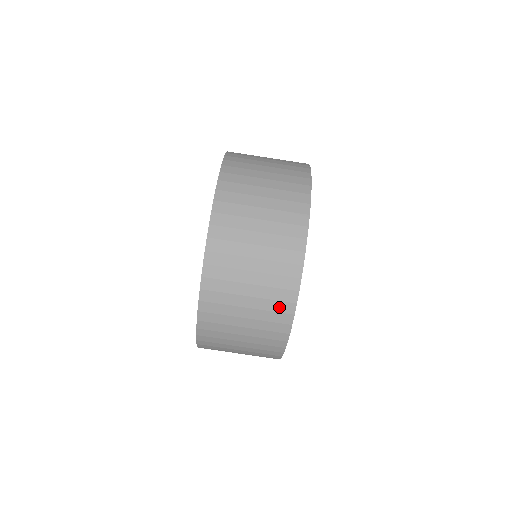
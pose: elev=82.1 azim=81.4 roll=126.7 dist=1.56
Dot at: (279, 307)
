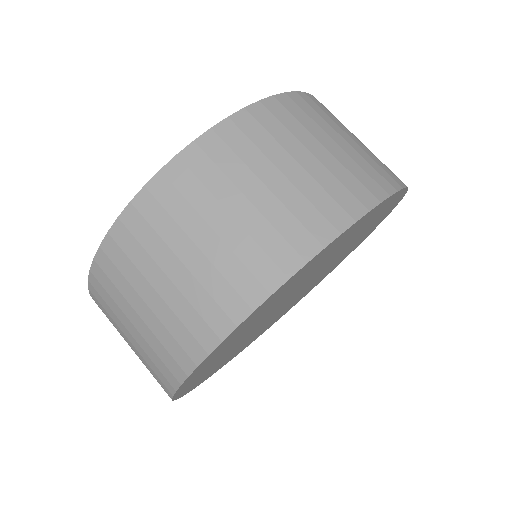
Dot at: (175, 350)
